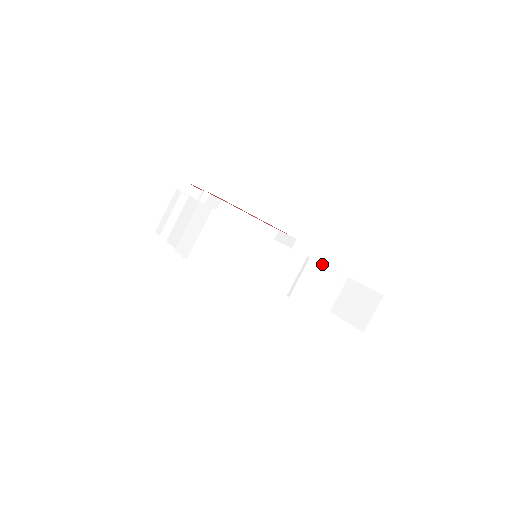
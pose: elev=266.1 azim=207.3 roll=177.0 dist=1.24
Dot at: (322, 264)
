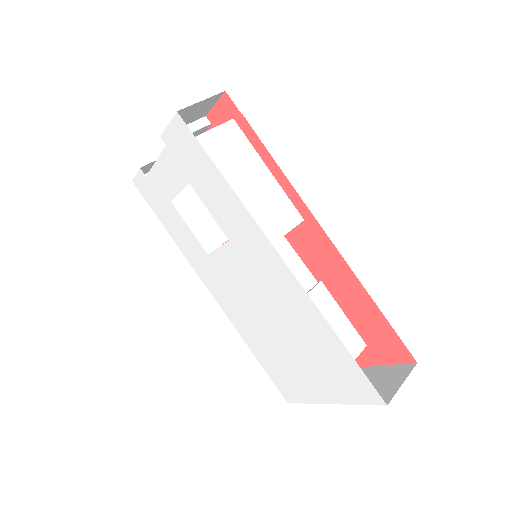
Dot at: (335, 301)
